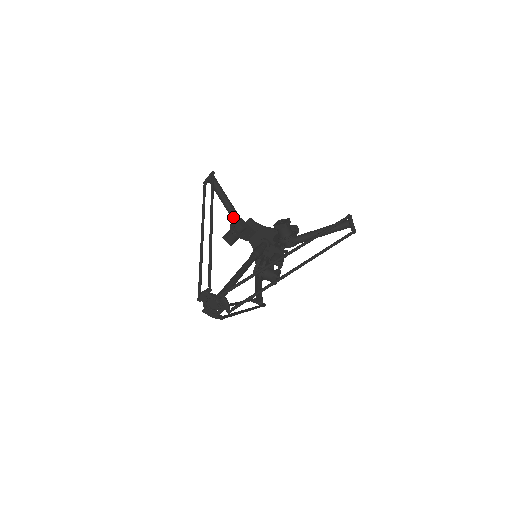
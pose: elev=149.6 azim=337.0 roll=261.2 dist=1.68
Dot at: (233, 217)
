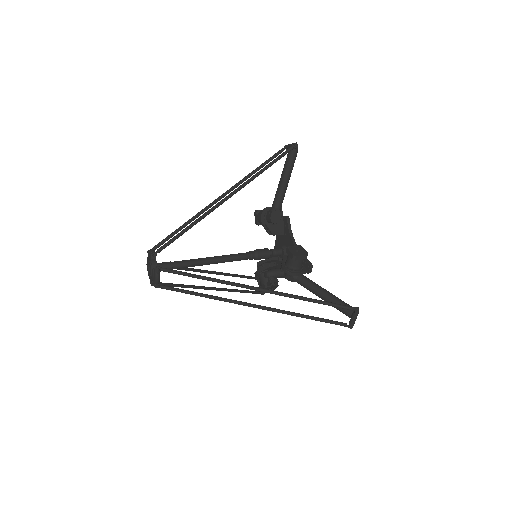
Dot at: (274, 203)
